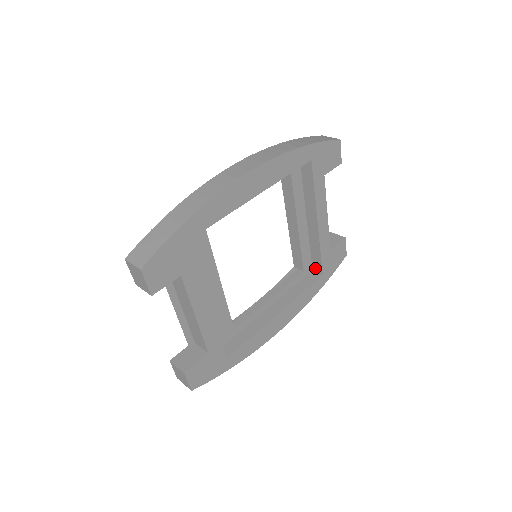
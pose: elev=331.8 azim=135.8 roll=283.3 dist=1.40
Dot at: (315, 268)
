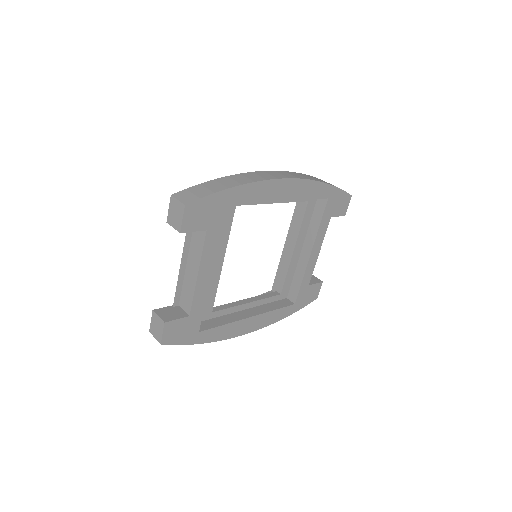
Dot at: (290, 296)
